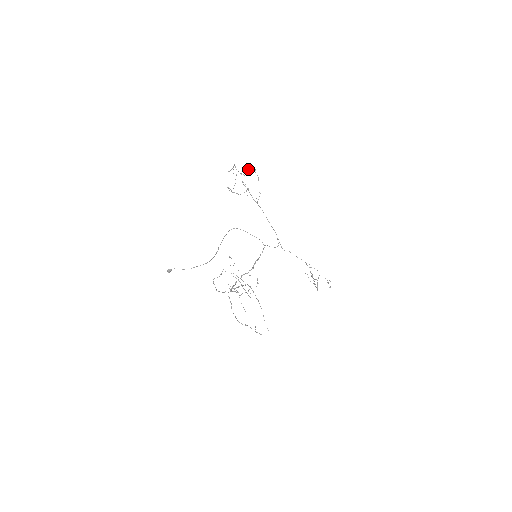
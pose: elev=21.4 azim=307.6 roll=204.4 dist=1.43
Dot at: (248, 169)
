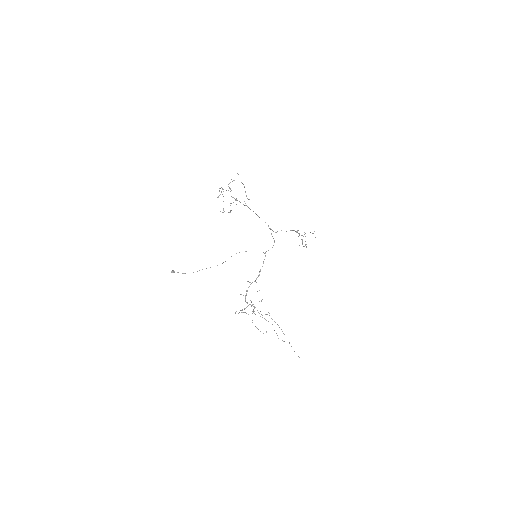
Dot at: (232, 181)
